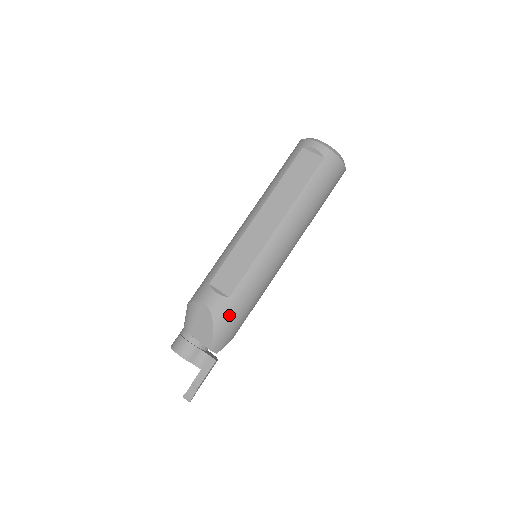
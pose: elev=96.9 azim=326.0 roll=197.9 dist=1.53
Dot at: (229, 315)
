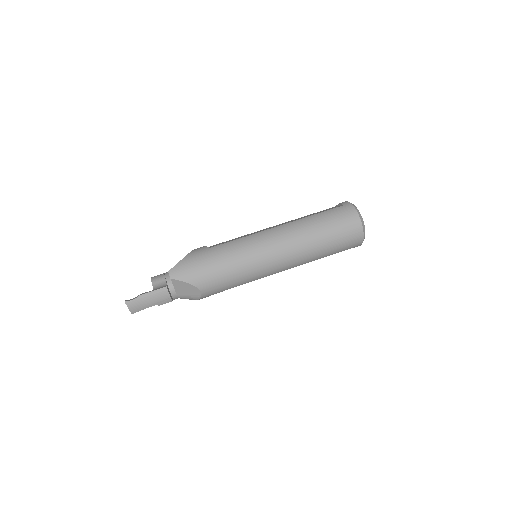
Dot at: (200, 257)
